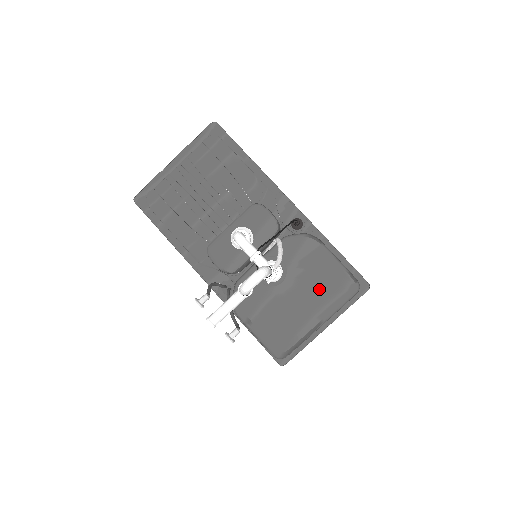
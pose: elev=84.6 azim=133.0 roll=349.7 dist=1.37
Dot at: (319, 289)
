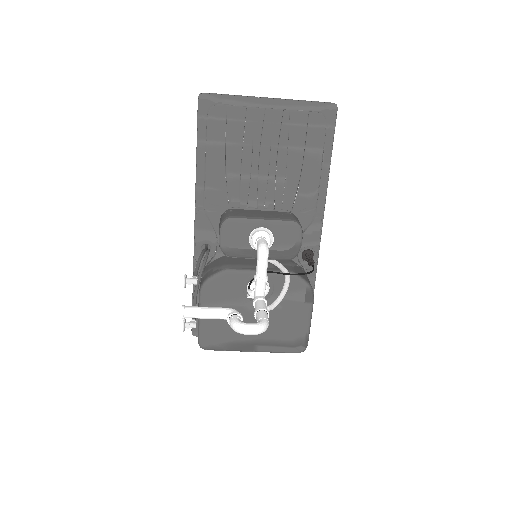
Dot at: (277, 330)
